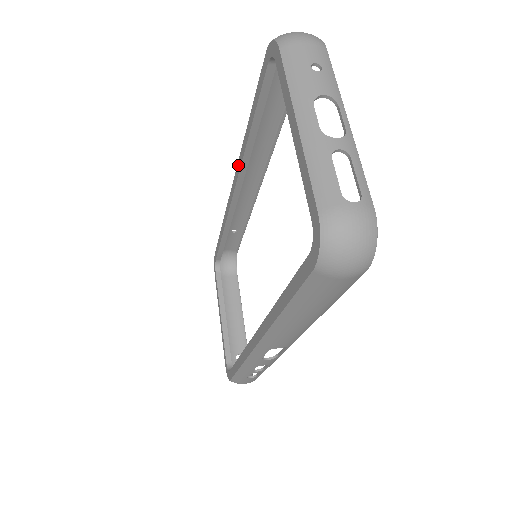
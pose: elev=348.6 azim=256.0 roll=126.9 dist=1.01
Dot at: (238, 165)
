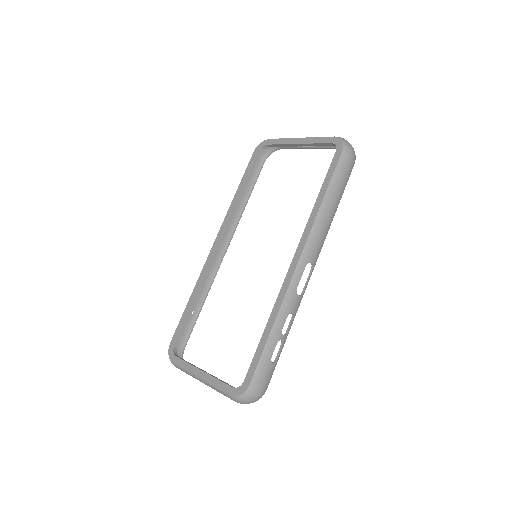
Dot at: (224, 222)
